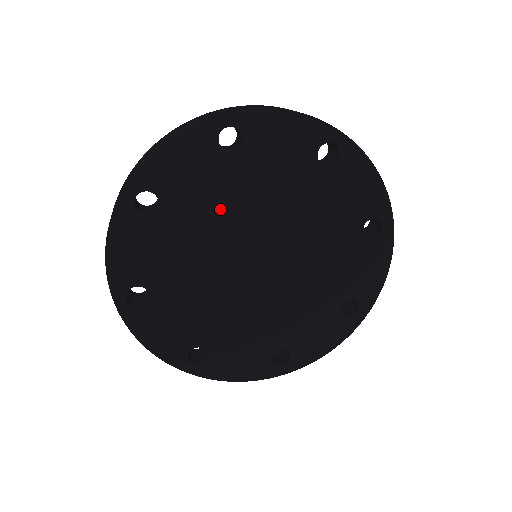
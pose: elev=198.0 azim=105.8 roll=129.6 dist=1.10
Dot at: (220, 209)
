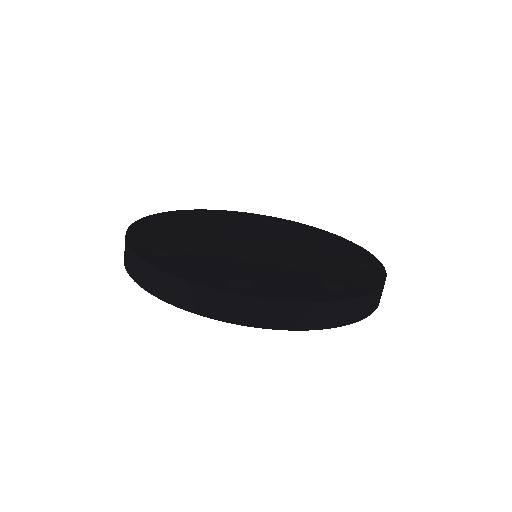
Dot at: occluded
